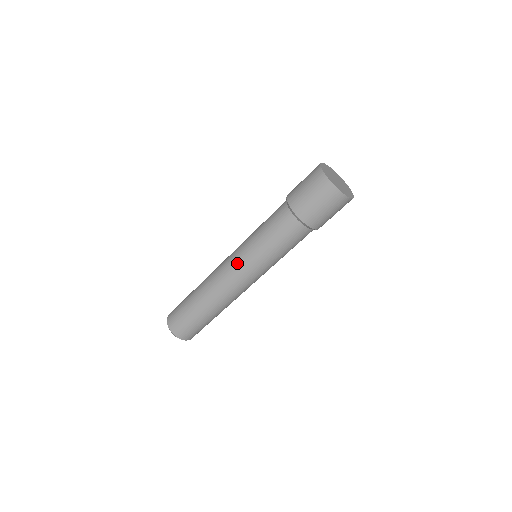
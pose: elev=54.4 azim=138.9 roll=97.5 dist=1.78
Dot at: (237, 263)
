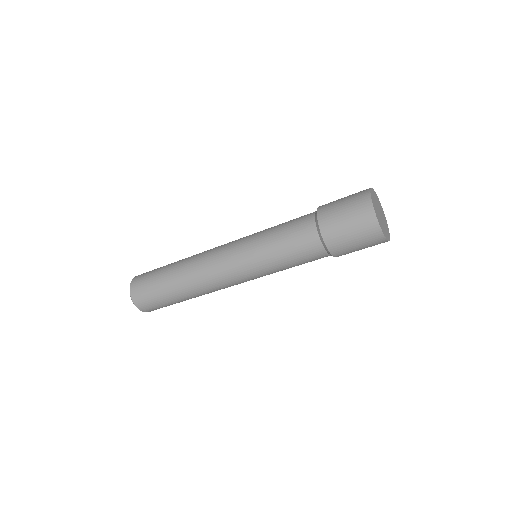
Dot at: (241, 276)
